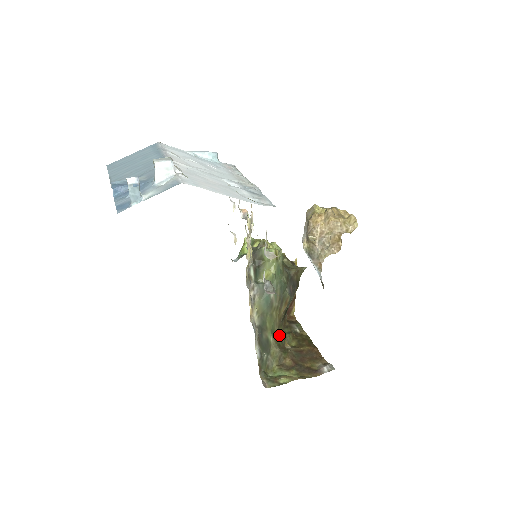
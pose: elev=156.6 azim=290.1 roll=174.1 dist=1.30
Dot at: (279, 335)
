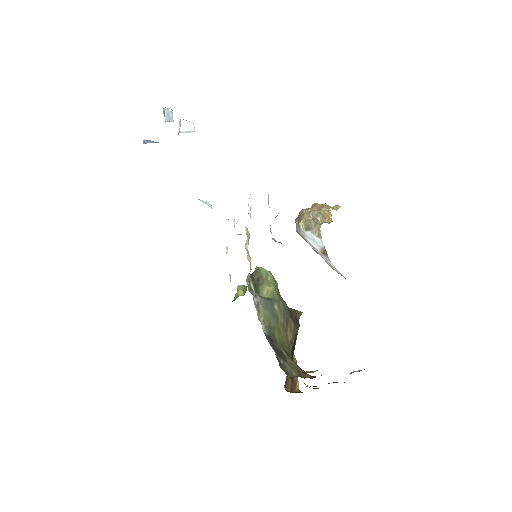
Dot at: occluded
